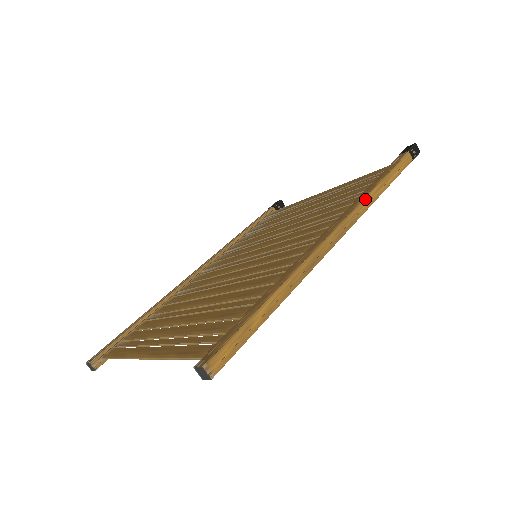
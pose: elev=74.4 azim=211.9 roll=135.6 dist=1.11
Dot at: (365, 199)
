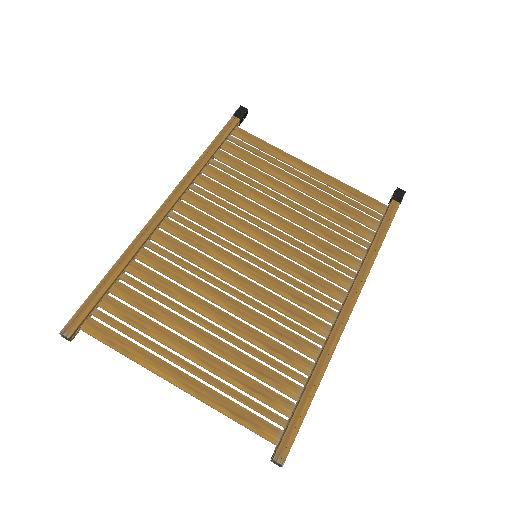
Dot at: occluded
